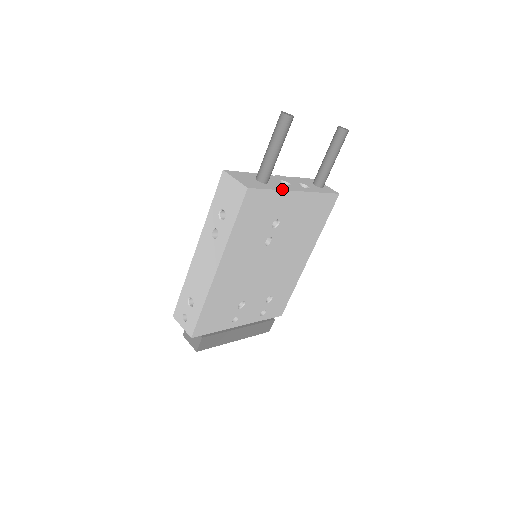
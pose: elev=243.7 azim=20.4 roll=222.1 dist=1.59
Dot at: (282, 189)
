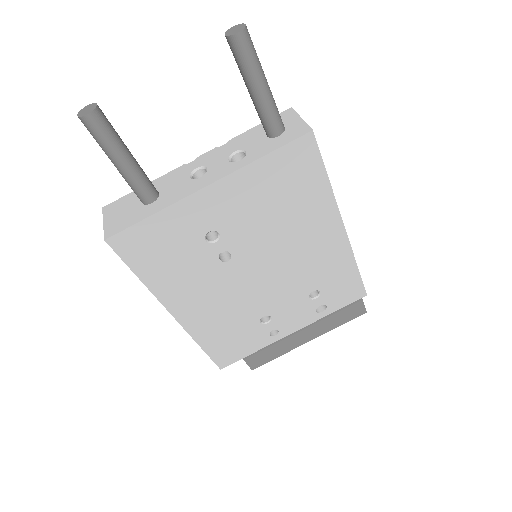
Dot at: (172, 202)
